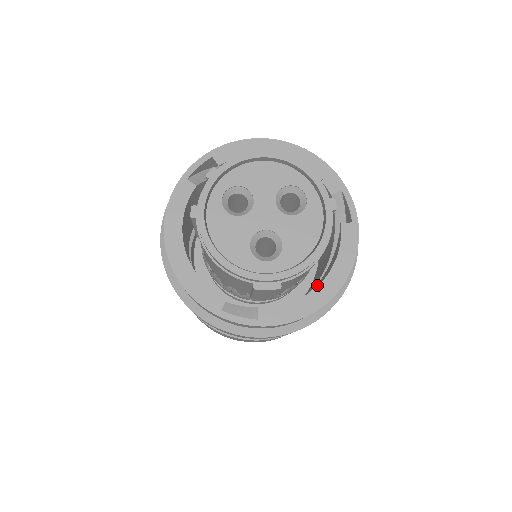
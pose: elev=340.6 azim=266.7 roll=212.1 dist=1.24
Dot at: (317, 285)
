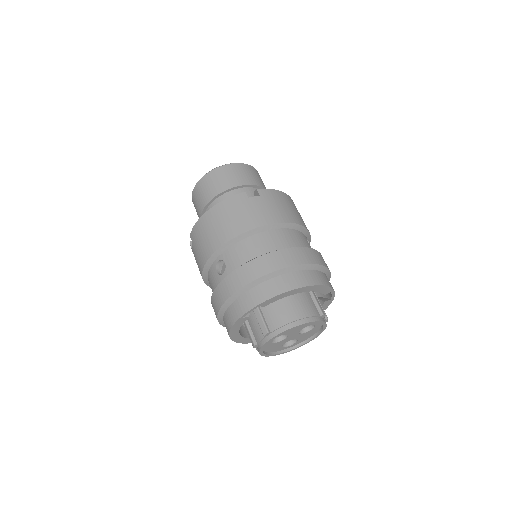
Dot at: occluded
